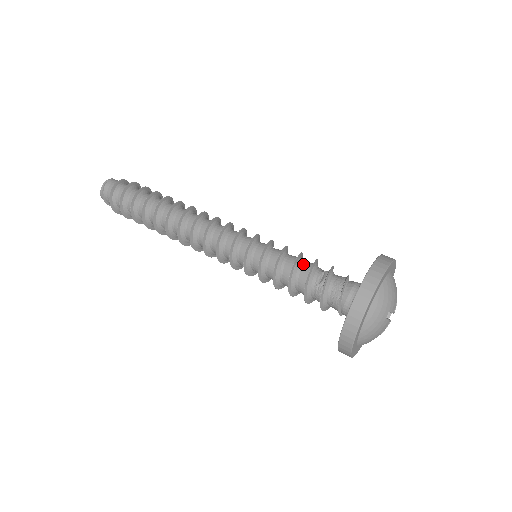
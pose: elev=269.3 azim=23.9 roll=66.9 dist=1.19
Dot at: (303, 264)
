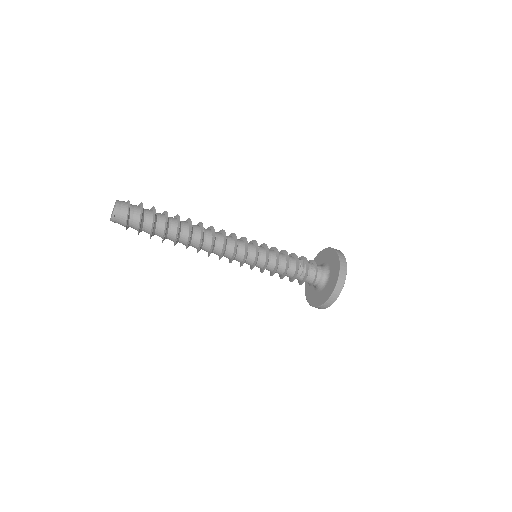
Dot at: (291, 267)
